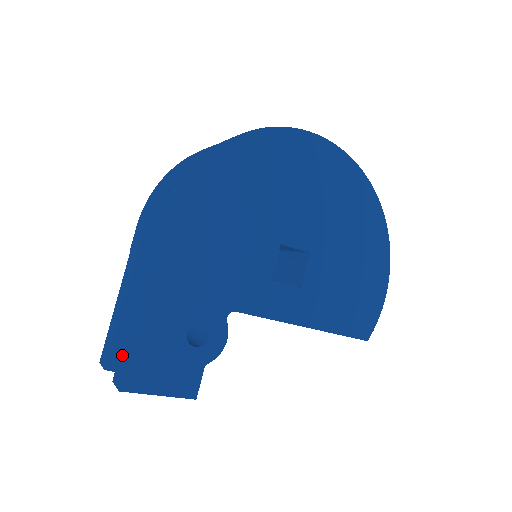
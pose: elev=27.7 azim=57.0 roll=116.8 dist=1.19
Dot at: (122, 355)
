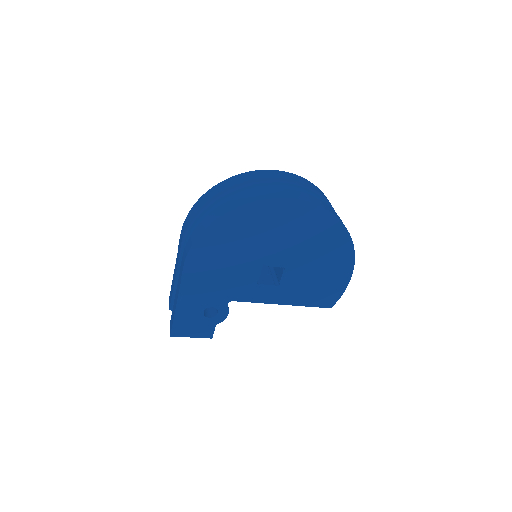
Dot at: (172, 317)
